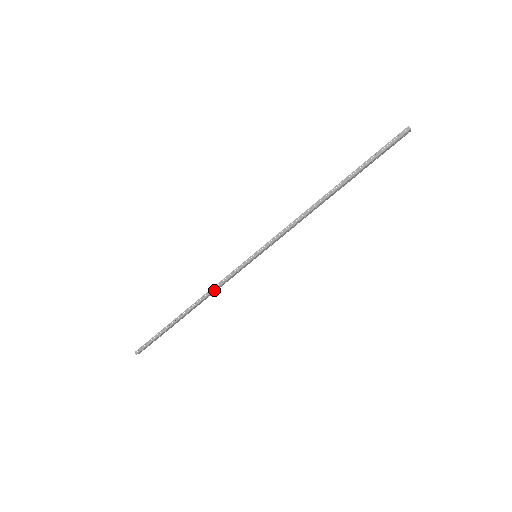
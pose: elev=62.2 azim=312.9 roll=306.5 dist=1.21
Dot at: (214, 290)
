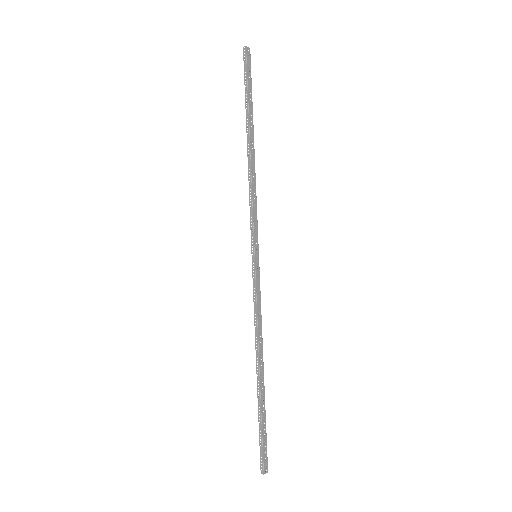
Dot at: (257, 324)
